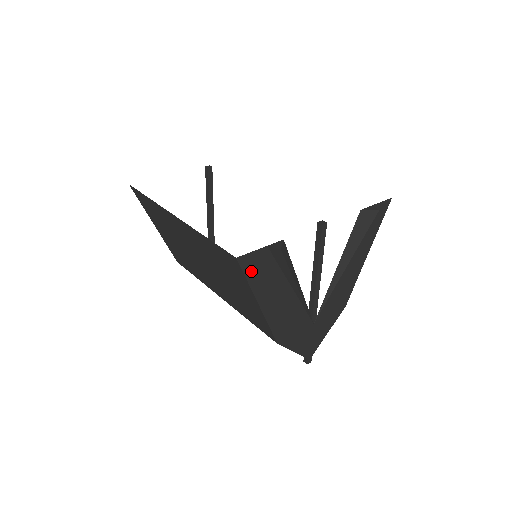
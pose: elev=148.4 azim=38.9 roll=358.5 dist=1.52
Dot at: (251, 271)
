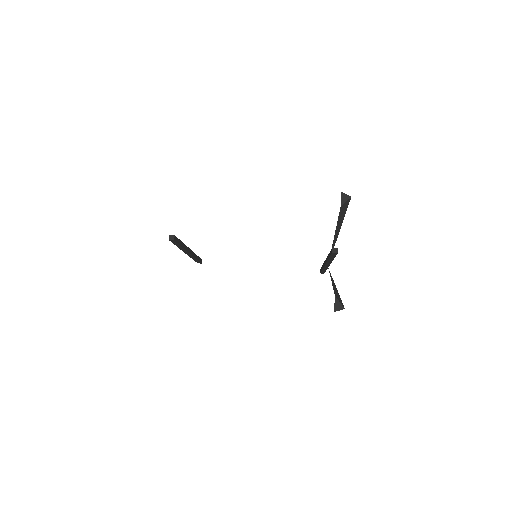
Dot at: occluded
